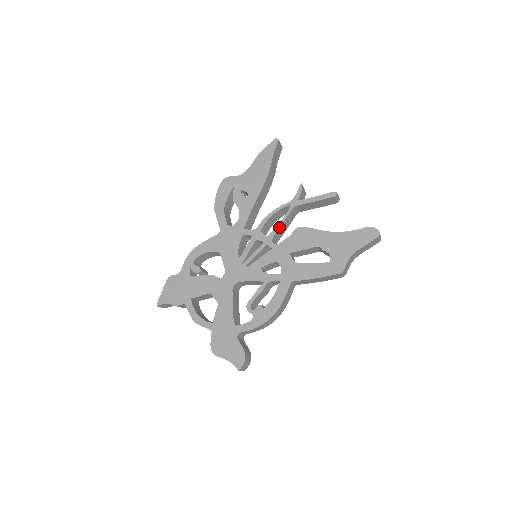
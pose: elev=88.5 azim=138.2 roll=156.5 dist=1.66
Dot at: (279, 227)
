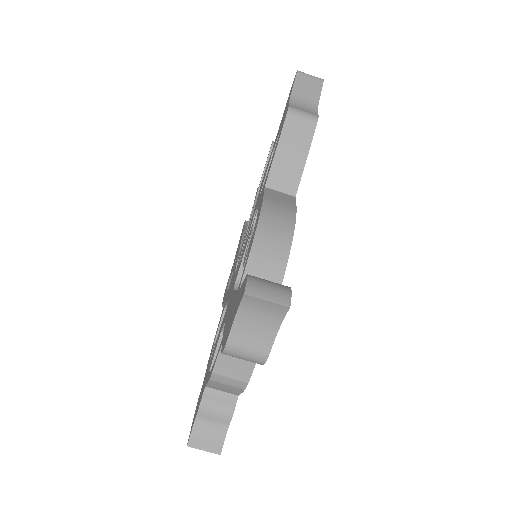
Dot at: (252, 214)
